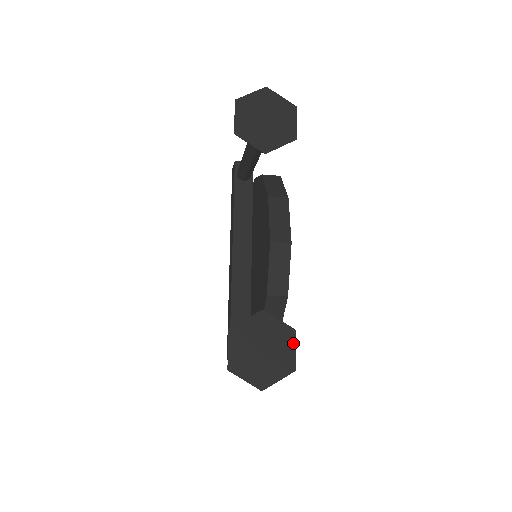
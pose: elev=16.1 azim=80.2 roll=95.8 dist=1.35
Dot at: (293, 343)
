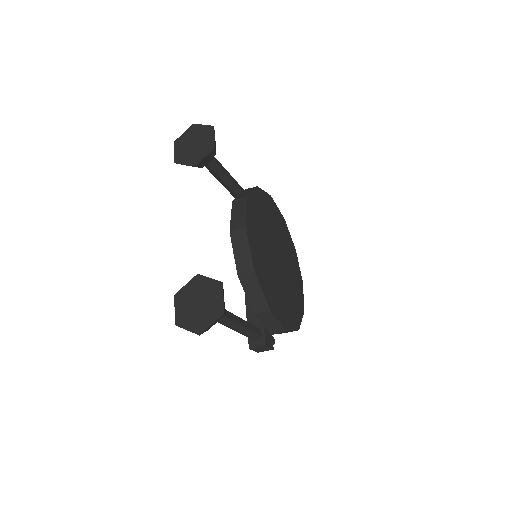
Dot at: (221, 293)
